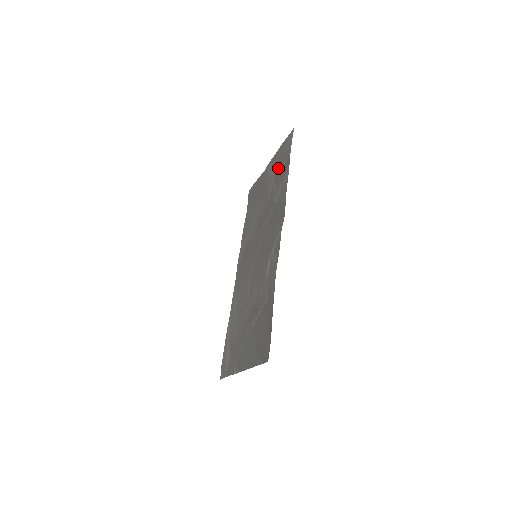
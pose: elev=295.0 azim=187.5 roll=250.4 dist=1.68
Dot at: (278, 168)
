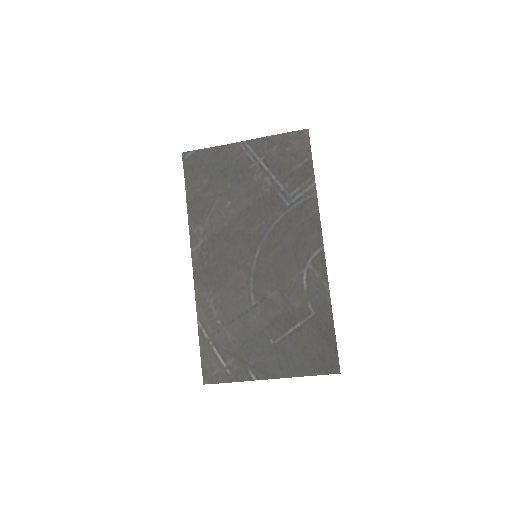
Dot at: (281, 164)
